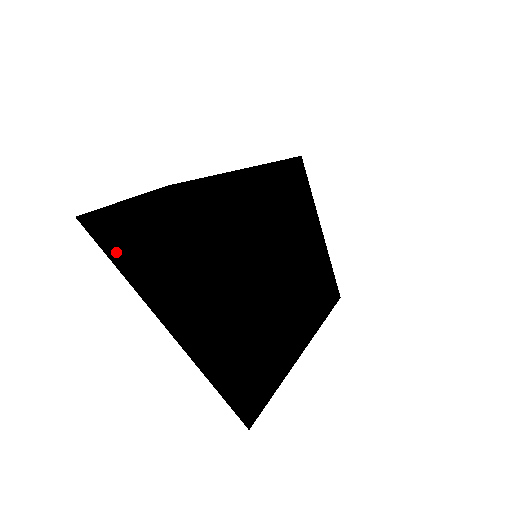
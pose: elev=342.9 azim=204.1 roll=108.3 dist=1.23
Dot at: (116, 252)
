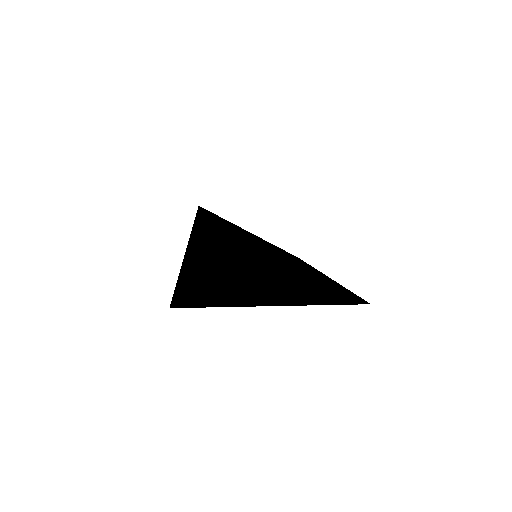
Dot at: (214, 298)
